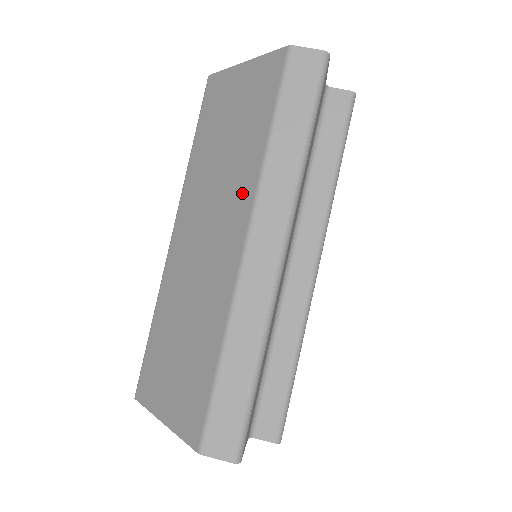
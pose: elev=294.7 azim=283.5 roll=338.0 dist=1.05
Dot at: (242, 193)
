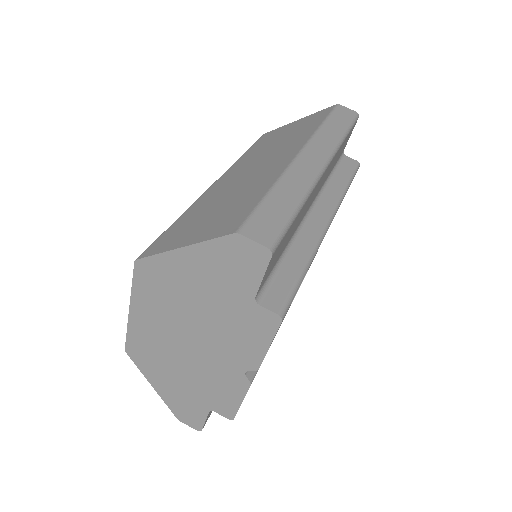
Dot at: (297, 142)
